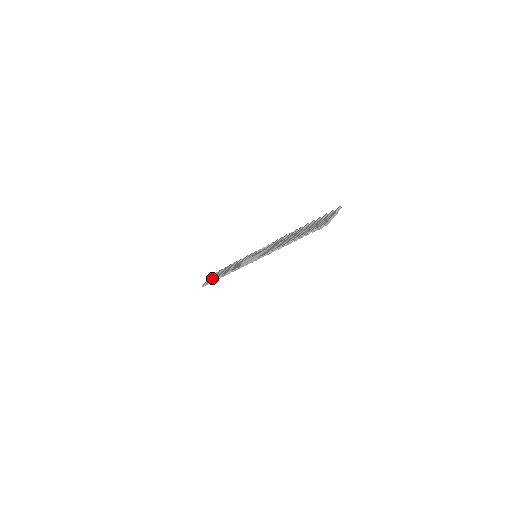
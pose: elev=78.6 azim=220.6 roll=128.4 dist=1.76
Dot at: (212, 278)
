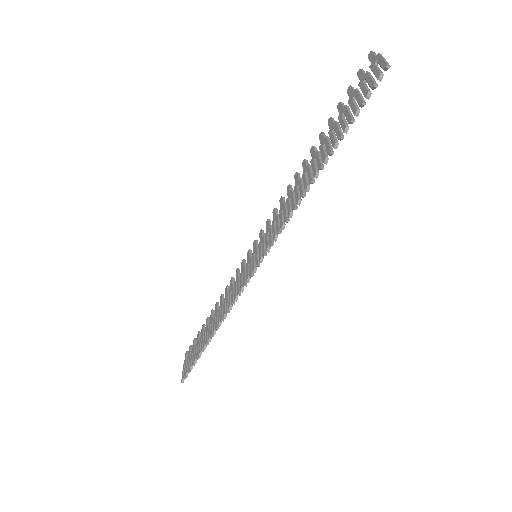
Dot at: (191, 358)
